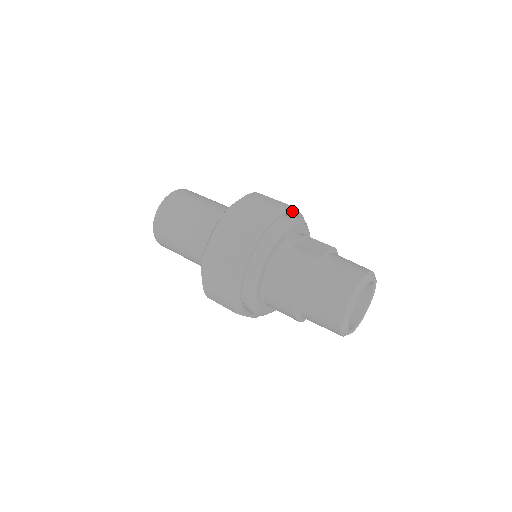
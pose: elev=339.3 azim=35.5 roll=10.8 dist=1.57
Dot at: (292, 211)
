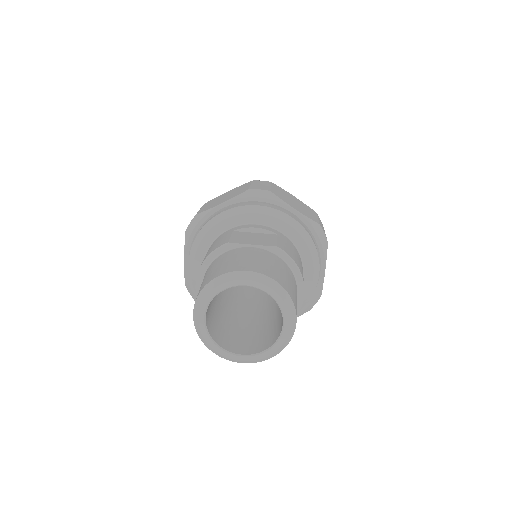
Dot at: (274, 200)
